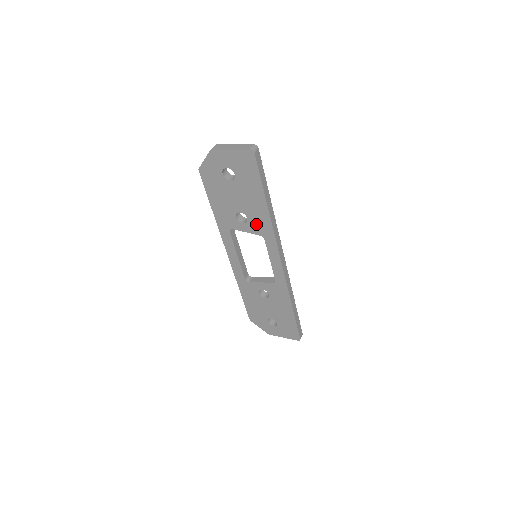
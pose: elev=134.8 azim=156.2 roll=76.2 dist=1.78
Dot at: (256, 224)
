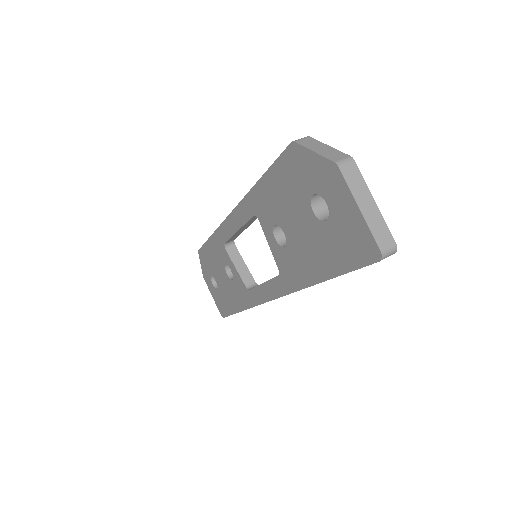
Dot at: (287, 262)
